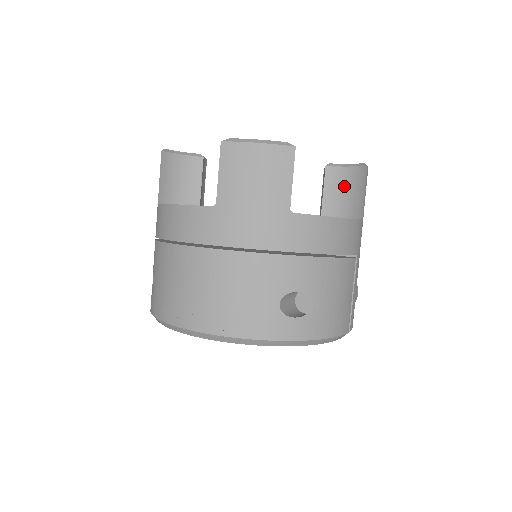
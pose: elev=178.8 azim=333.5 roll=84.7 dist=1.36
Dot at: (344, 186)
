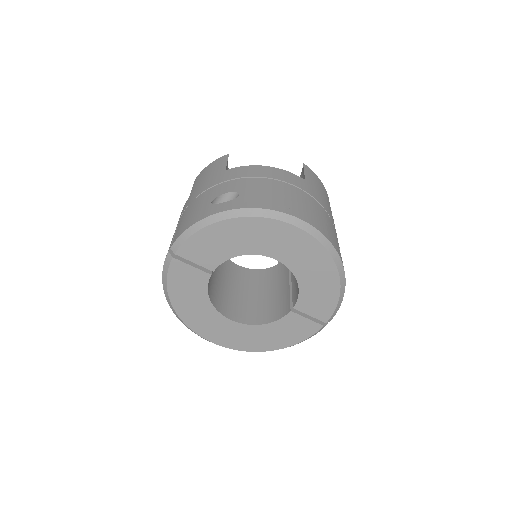
Dot at: occluded
